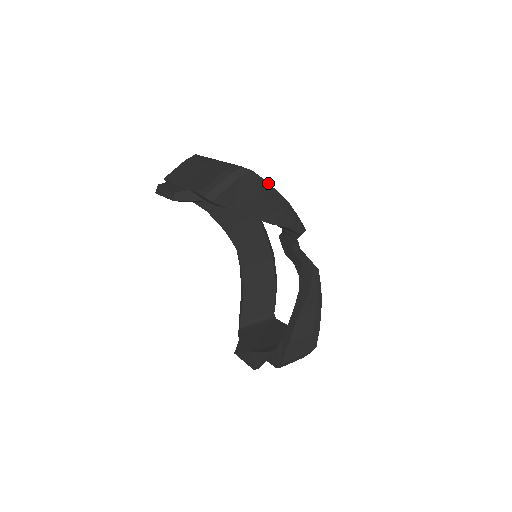
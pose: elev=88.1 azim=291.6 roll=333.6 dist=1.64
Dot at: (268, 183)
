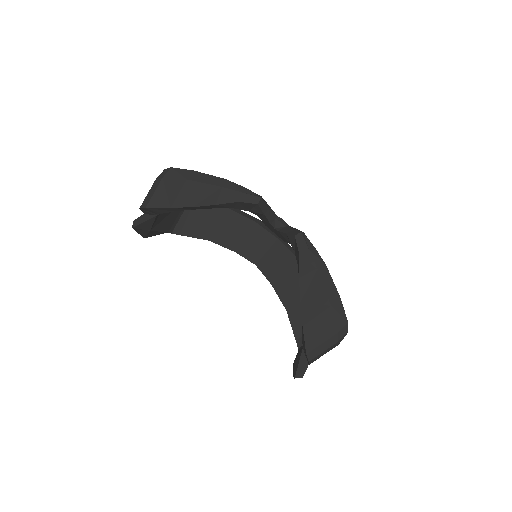
Dot at: (194, 171)
